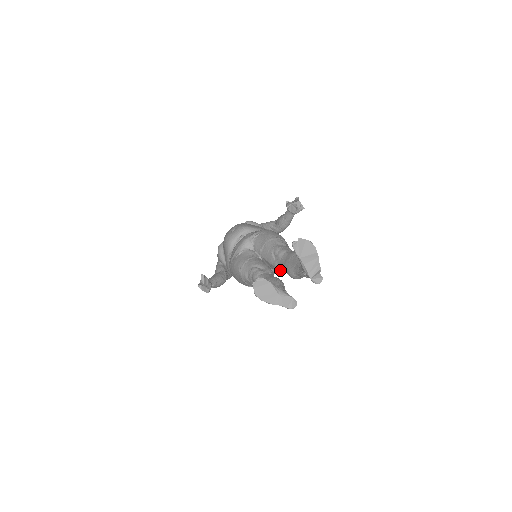
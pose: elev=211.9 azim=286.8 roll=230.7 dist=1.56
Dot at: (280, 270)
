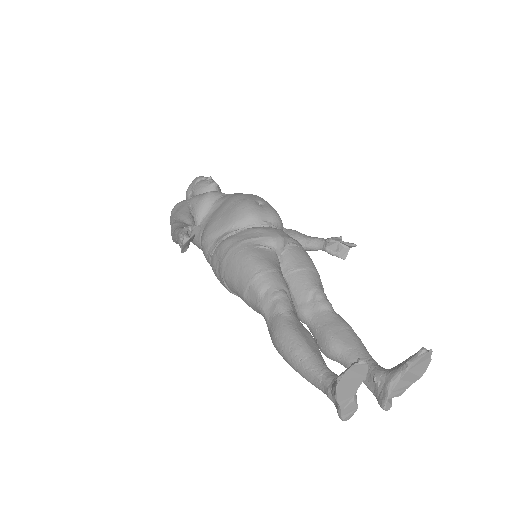
Dot at: (304, 319)
